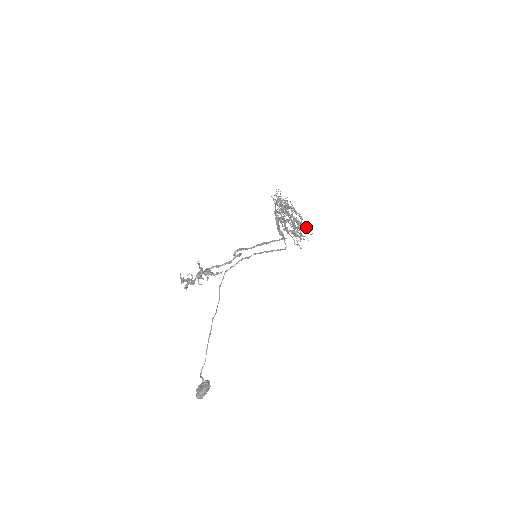
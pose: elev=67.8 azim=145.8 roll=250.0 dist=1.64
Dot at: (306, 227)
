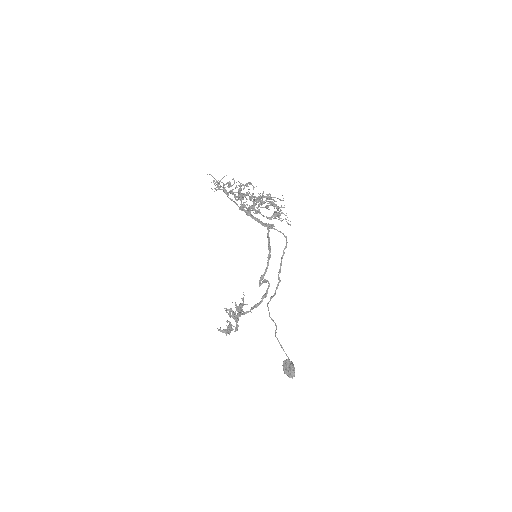
Dot at: (277, 198)
